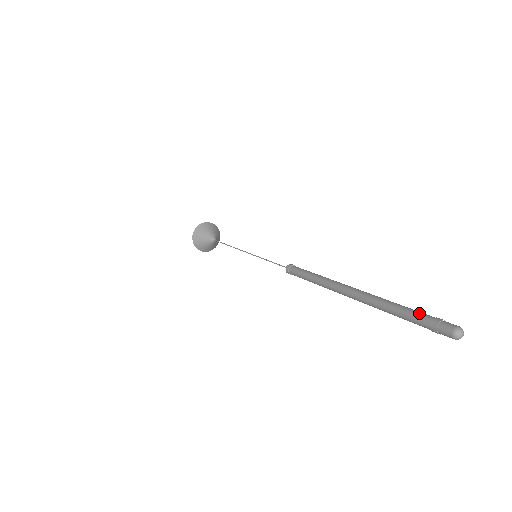
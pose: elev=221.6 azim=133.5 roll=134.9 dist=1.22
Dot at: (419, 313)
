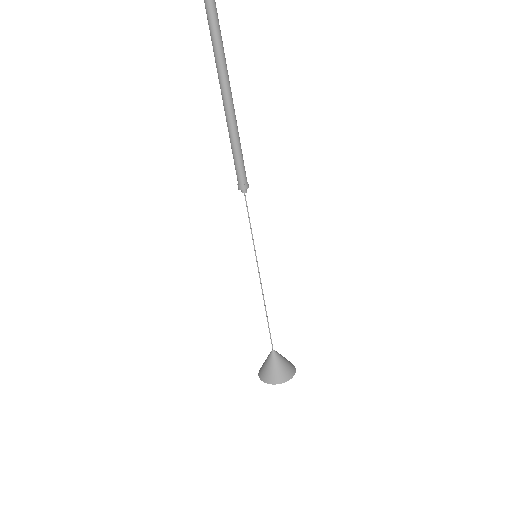
Dot at: out of frame
